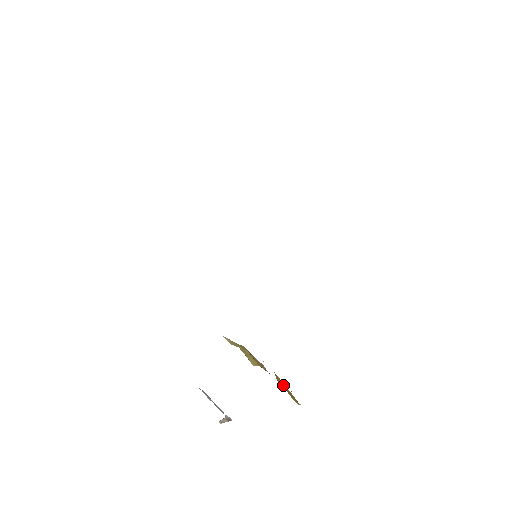
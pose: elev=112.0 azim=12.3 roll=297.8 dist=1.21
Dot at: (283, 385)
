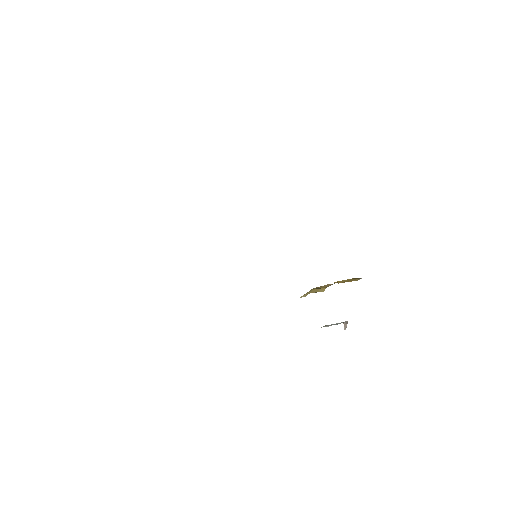
Dot at: (344, 281)
